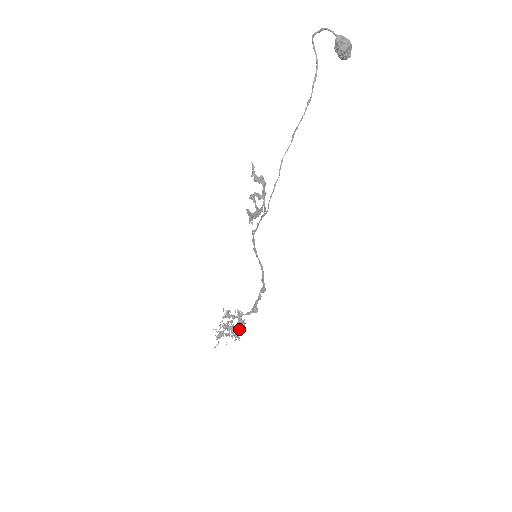
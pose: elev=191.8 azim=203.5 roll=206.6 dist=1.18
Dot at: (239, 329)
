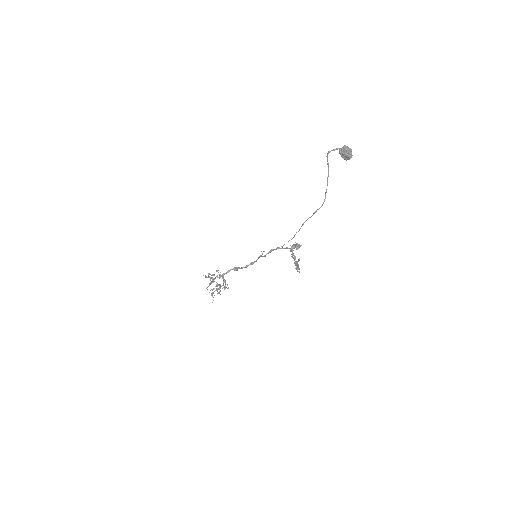
Dot at: (225, 283)
